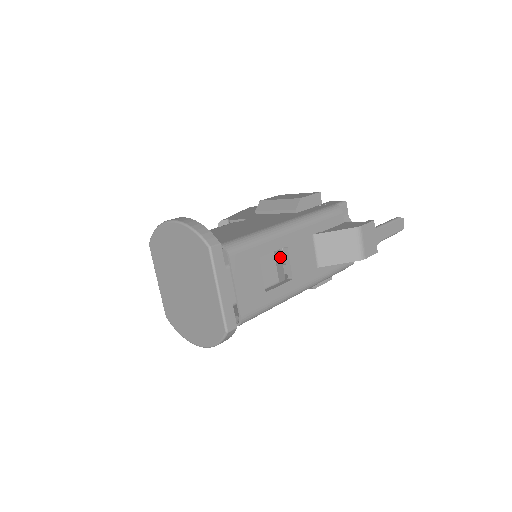
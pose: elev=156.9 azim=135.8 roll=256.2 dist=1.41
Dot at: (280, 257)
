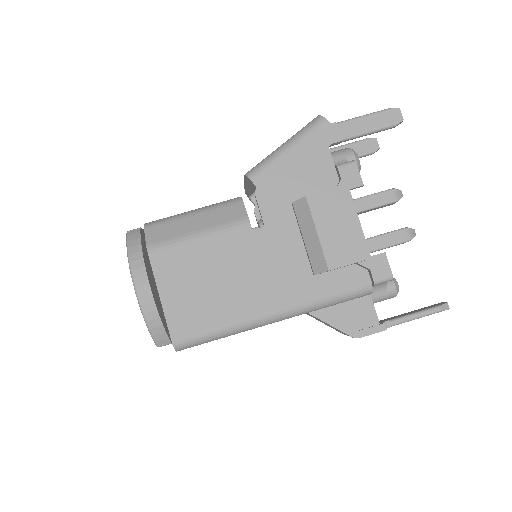
Dot at: occluded
